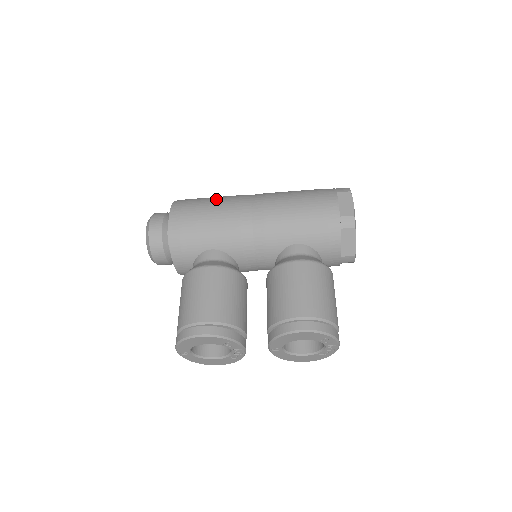
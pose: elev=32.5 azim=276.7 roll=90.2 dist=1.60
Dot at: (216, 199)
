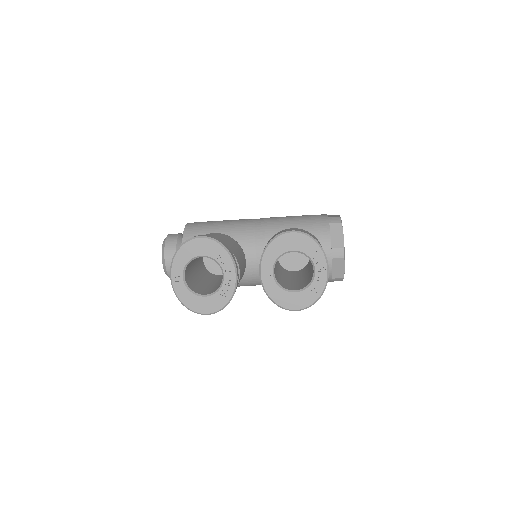
Dot at: occluded
